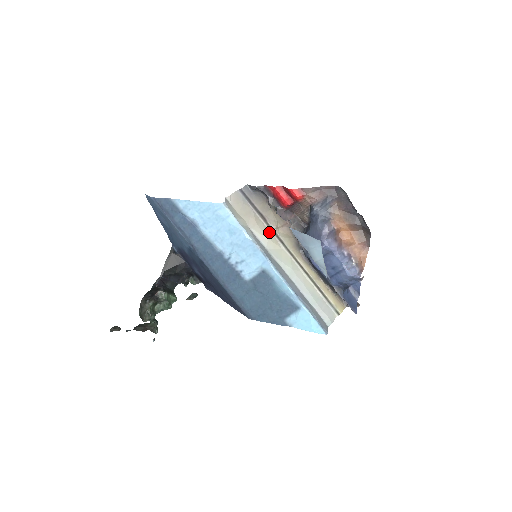
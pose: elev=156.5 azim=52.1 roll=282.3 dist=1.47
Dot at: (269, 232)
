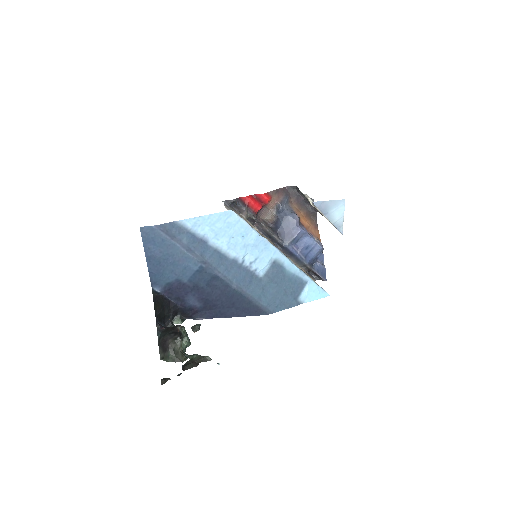
Dot at: occluded
